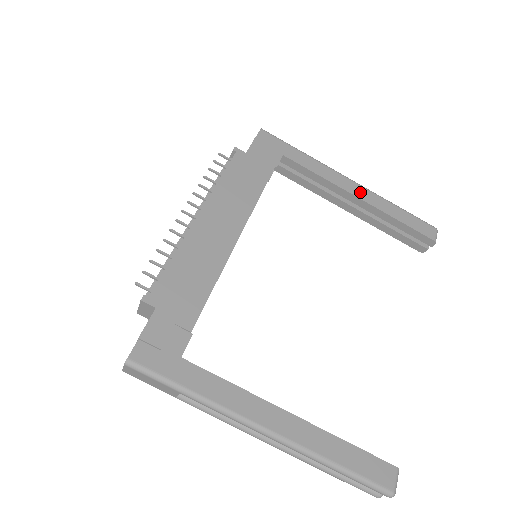
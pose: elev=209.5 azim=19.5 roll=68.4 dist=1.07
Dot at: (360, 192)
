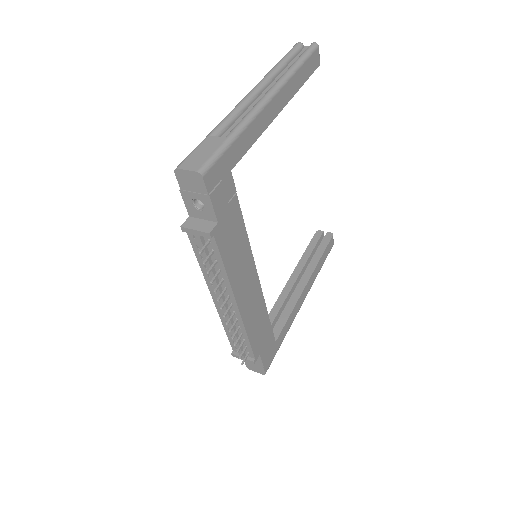
Dot at: (279, 103)
